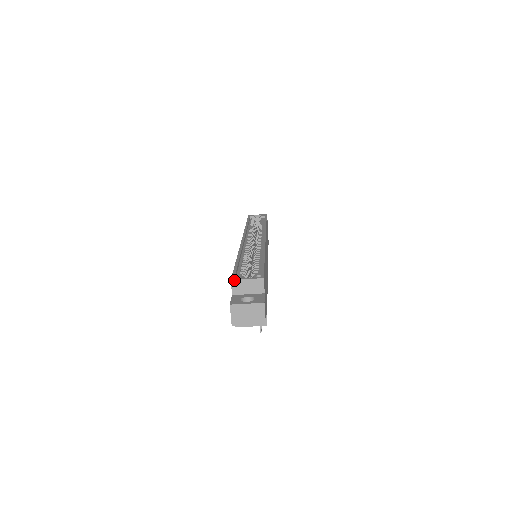
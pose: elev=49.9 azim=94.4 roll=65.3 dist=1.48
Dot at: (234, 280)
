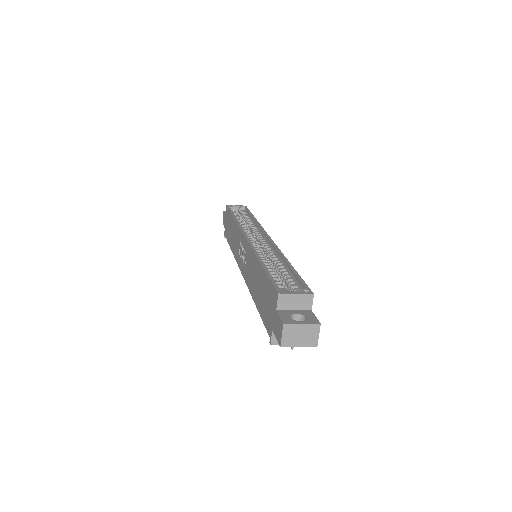
Dot at: (282, 294)
